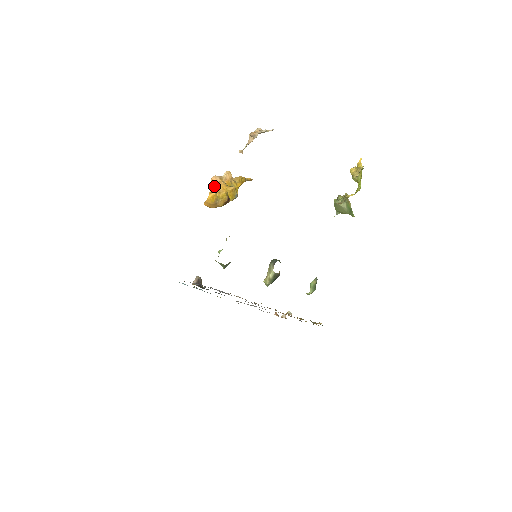
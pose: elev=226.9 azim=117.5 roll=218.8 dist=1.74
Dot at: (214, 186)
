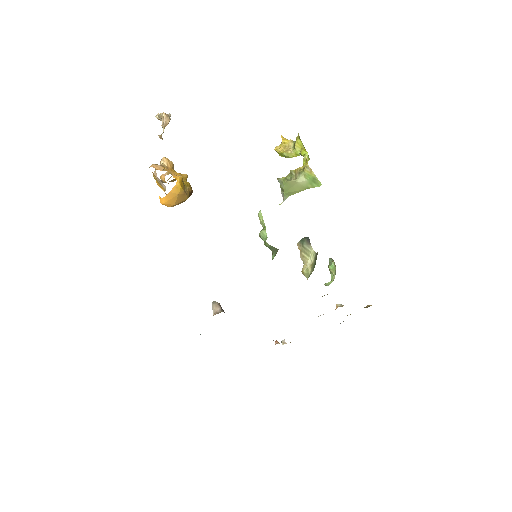
Dot at: occluded
